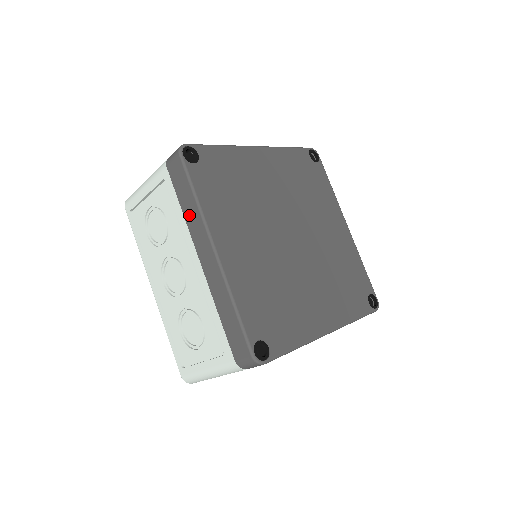
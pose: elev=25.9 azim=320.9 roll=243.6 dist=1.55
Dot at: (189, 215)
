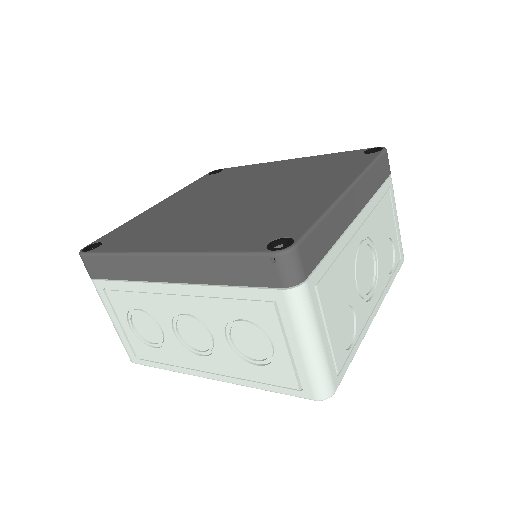
Dot at: occluded
